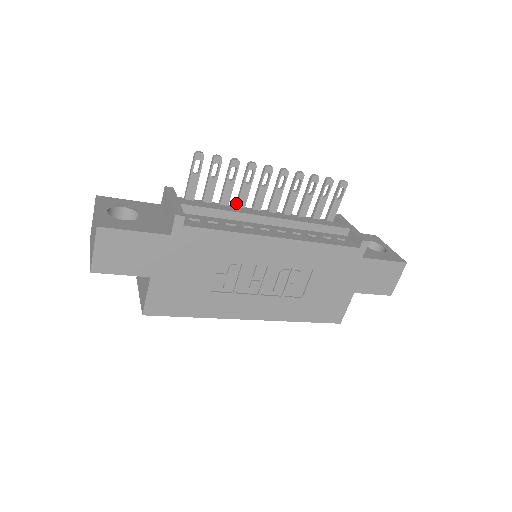
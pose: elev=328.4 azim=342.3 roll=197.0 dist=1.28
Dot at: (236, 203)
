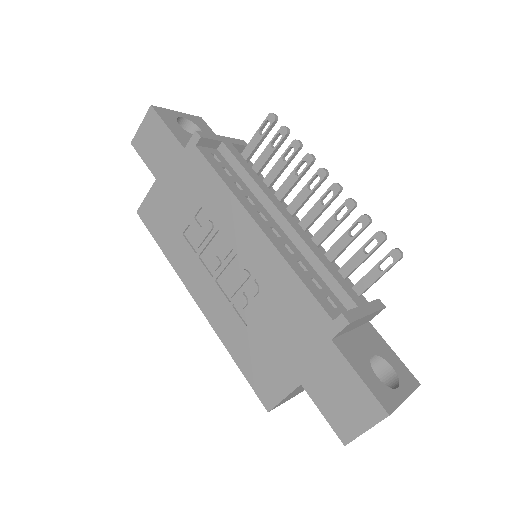
Dot at: (278, 191)
